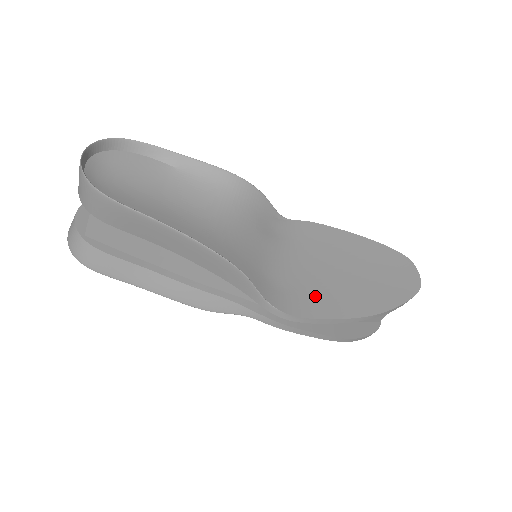
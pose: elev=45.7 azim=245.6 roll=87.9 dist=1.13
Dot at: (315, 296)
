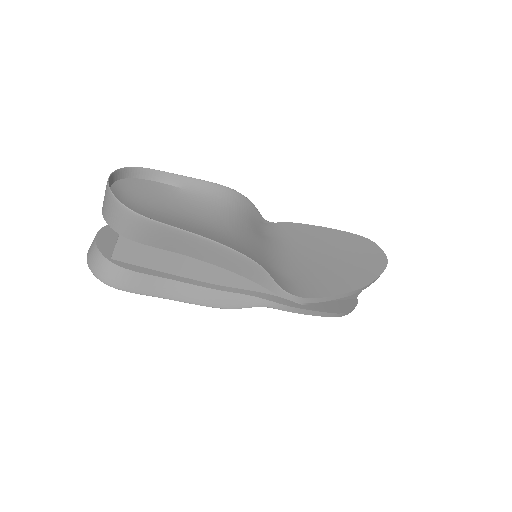
Dot at: (314, 280)
